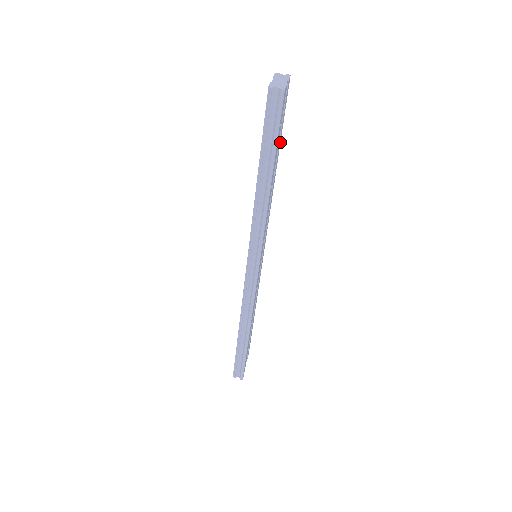
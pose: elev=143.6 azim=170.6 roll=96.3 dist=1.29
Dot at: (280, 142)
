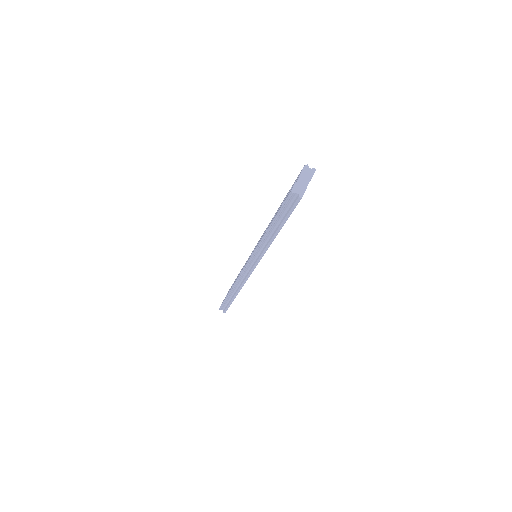
Dot at: occluded
